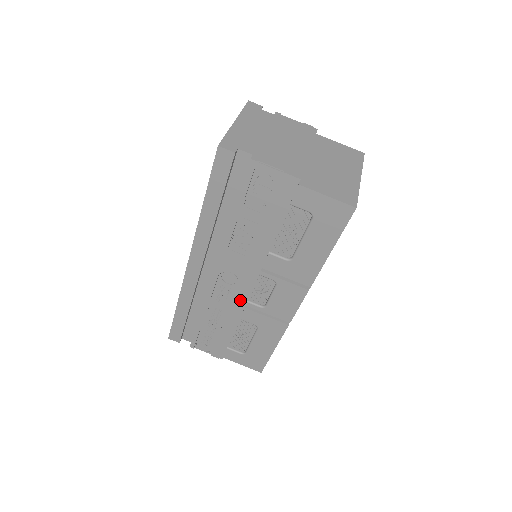
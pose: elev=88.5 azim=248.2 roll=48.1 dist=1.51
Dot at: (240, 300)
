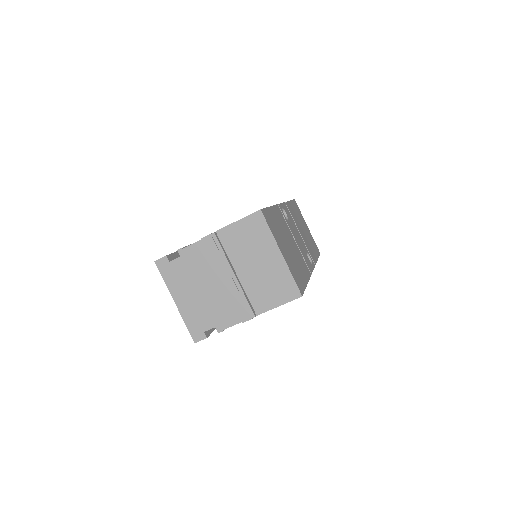
Dot at: occluded
